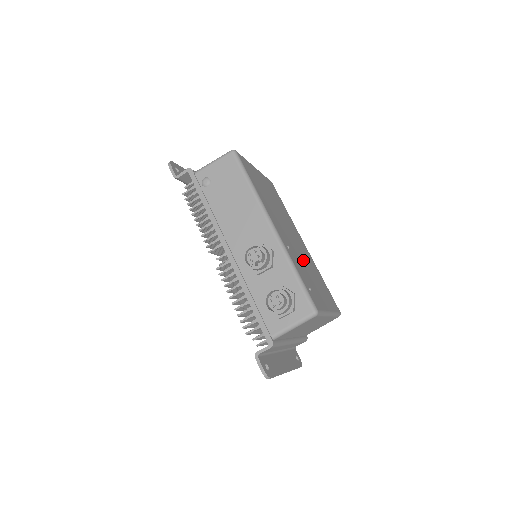
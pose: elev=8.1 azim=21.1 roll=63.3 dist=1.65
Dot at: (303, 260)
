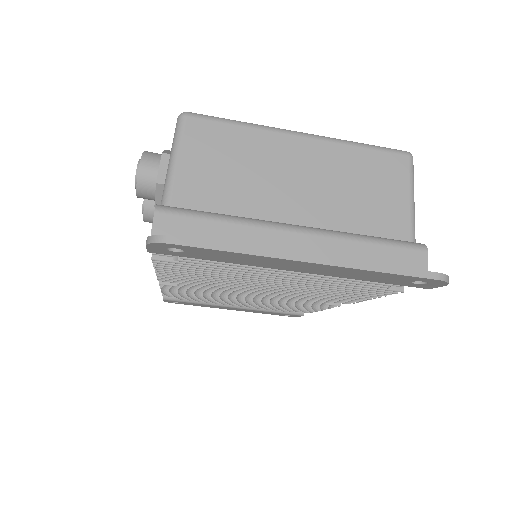
Dot at: occluded
